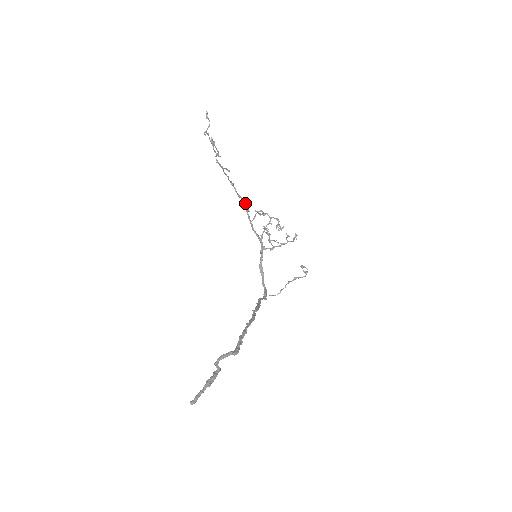
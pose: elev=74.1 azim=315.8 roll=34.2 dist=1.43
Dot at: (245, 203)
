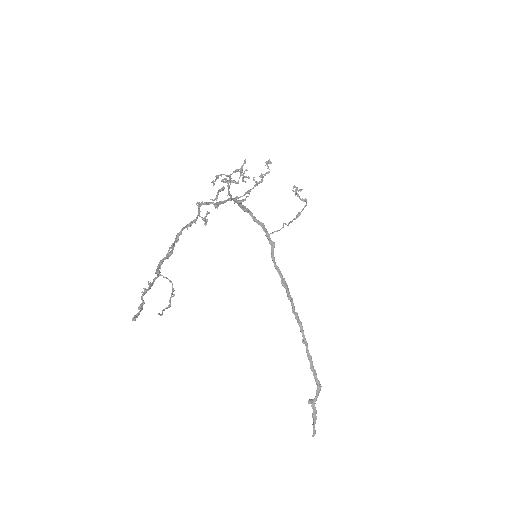
Dot at: (203, 220)
